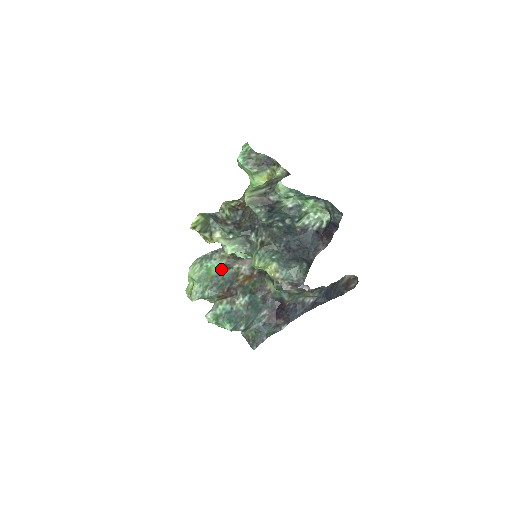
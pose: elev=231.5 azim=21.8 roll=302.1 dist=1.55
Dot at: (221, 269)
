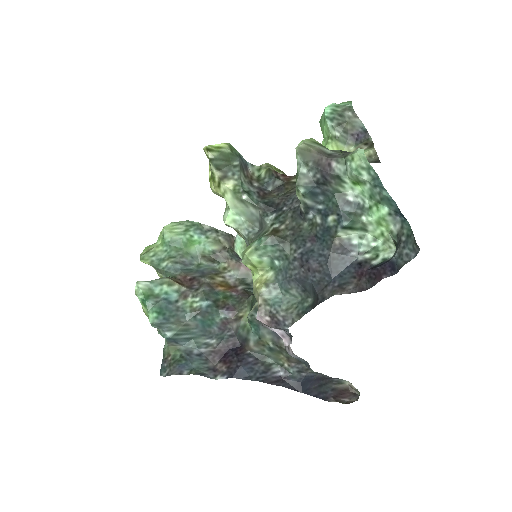
Dot at: (205, 253)
